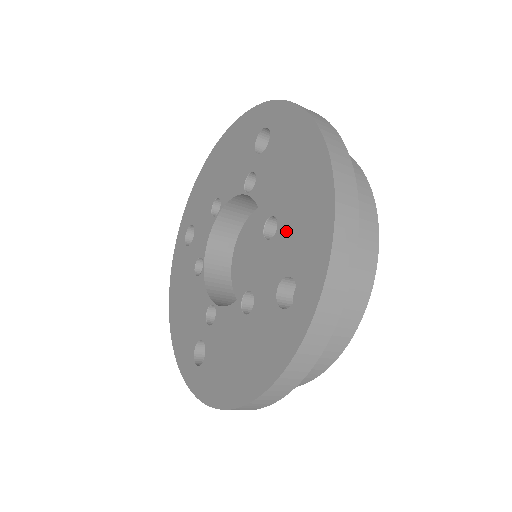
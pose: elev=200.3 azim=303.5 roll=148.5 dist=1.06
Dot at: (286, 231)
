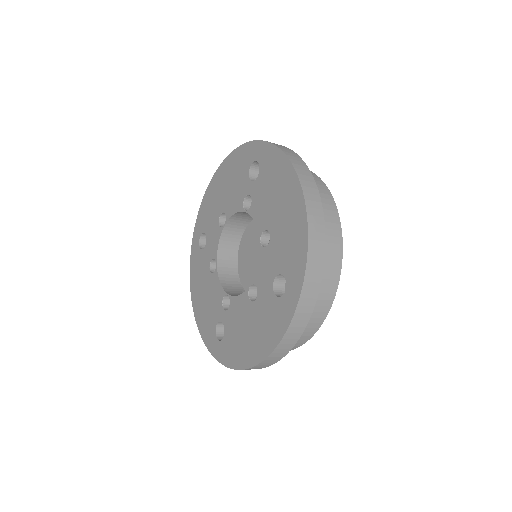
Dot at: (276, 242)
